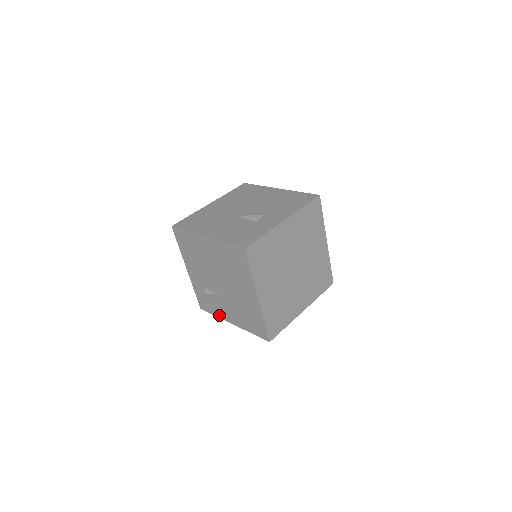
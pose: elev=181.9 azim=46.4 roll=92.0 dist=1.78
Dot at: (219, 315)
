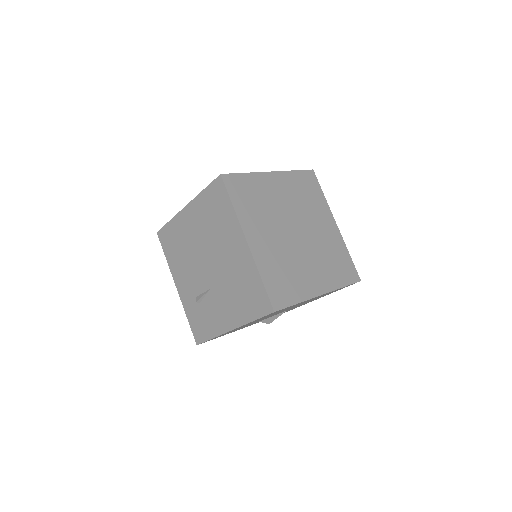
Dot at: (216, 331)
